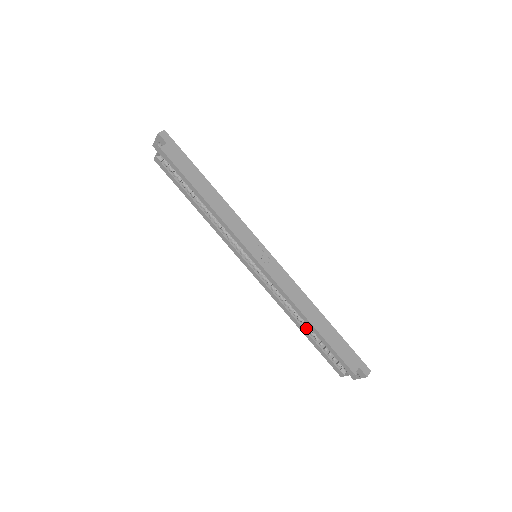
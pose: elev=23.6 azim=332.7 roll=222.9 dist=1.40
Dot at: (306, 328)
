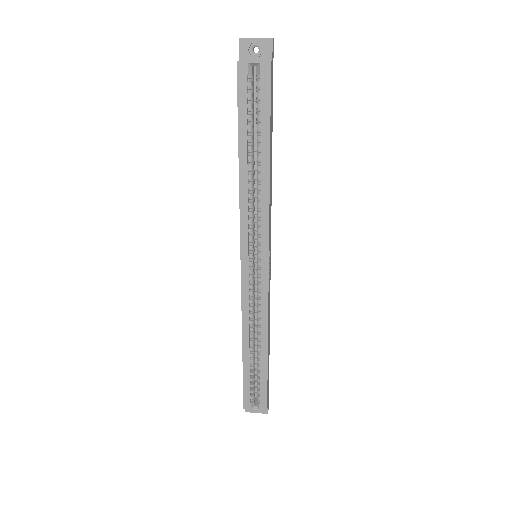
Dot at: (251, 353)
